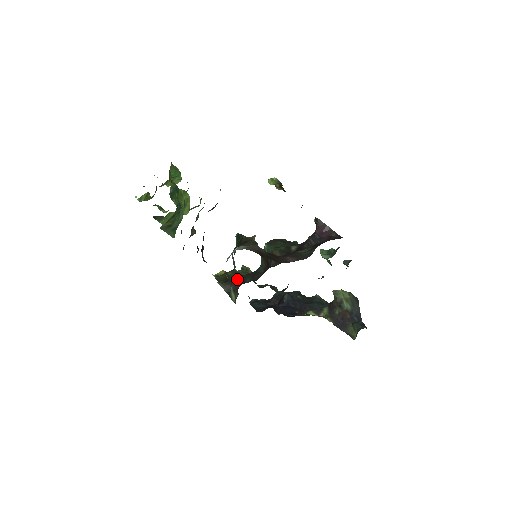
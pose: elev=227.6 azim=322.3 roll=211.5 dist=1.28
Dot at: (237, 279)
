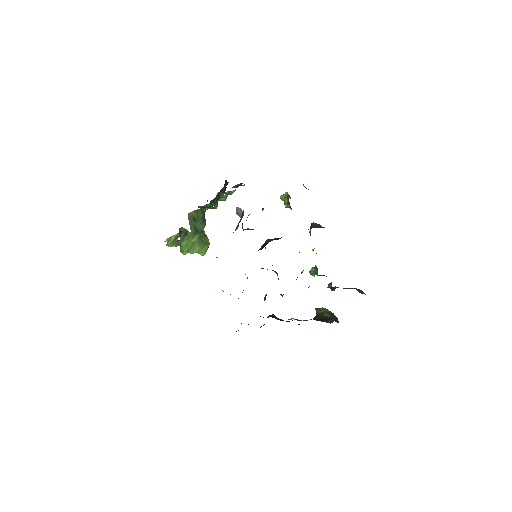
Dot at: occluded
